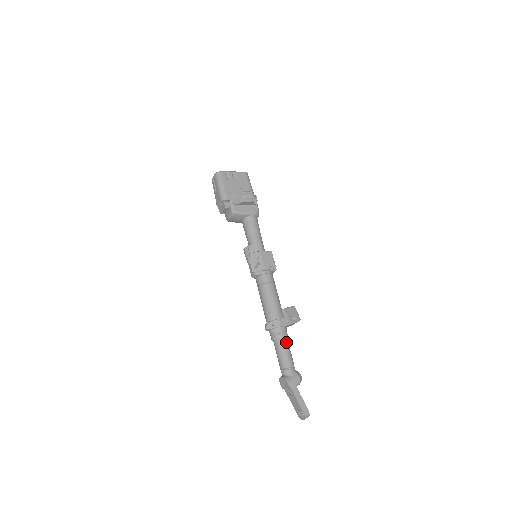
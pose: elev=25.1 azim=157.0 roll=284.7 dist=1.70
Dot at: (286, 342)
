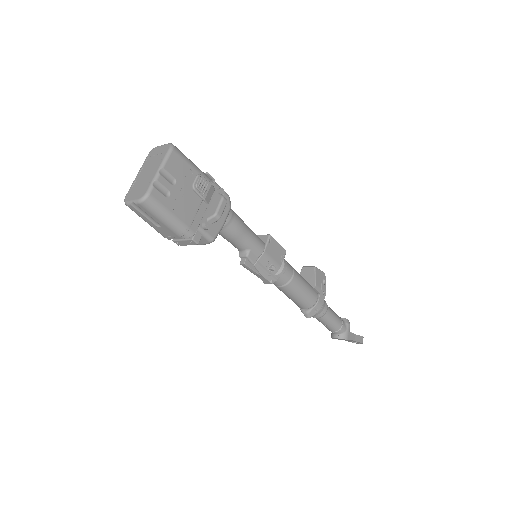
Dot at: (330, 310)
